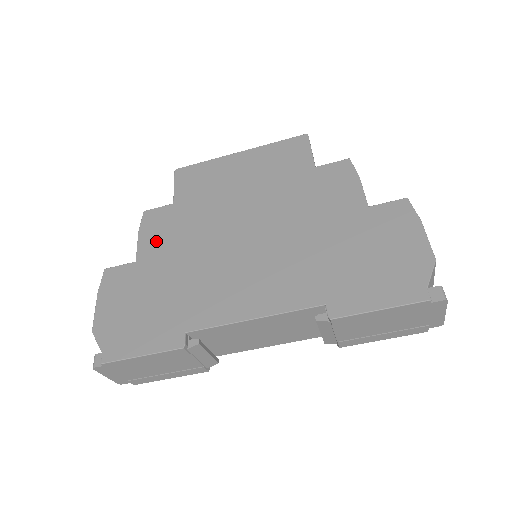
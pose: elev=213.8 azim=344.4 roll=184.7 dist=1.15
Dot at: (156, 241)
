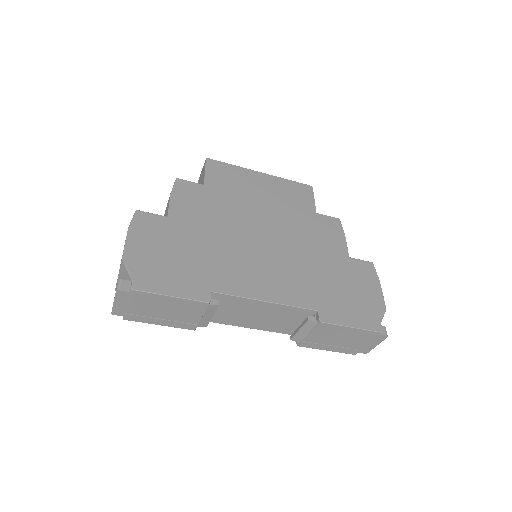
Dot at: (188, 208)
